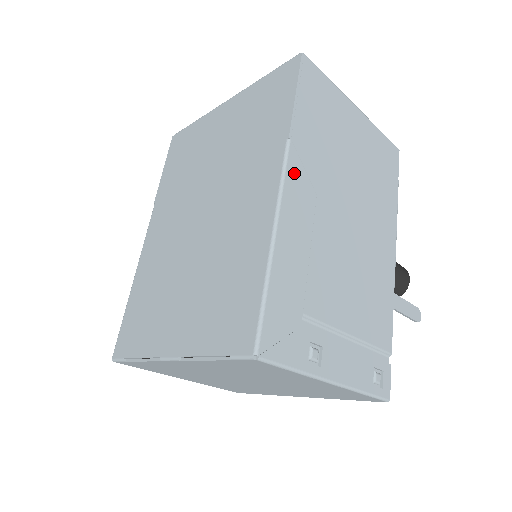
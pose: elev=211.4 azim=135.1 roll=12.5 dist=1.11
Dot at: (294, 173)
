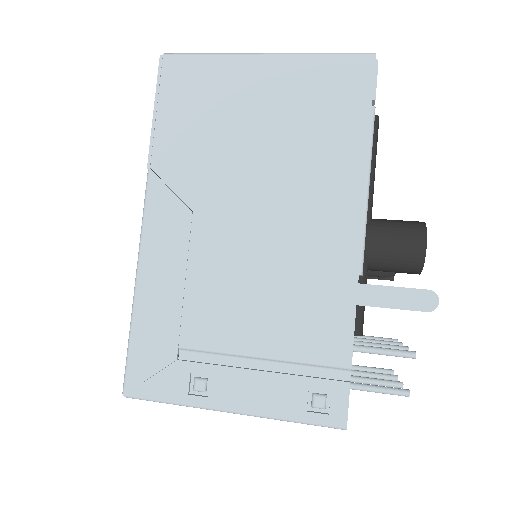
Dot at: (157, 203)
